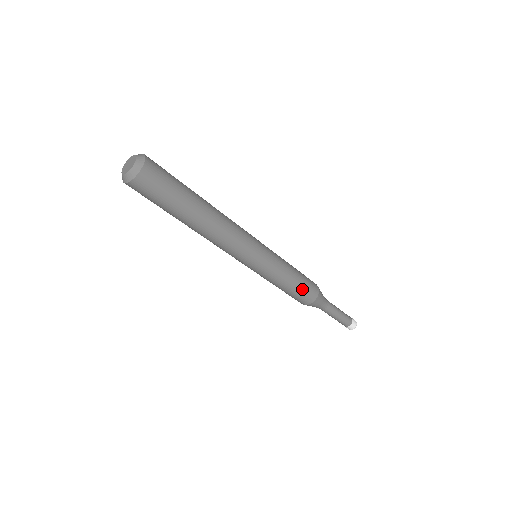
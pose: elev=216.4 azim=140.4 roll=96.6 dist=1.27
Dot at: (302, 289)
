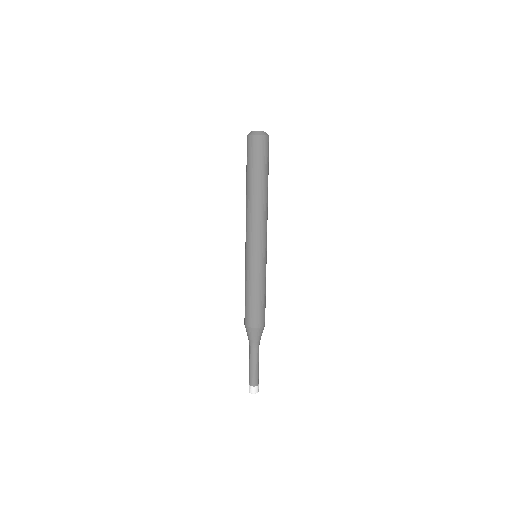
Dot at: (257, 308)
